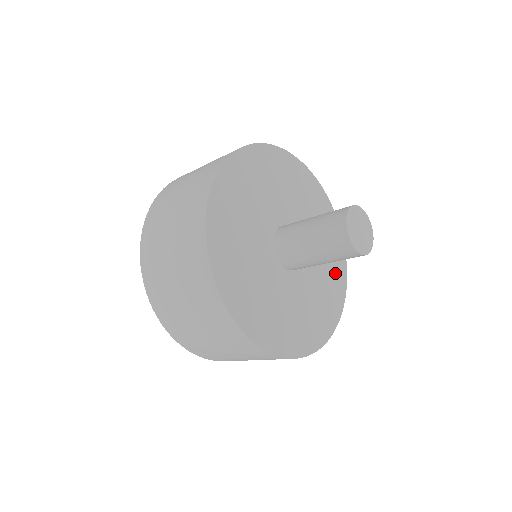
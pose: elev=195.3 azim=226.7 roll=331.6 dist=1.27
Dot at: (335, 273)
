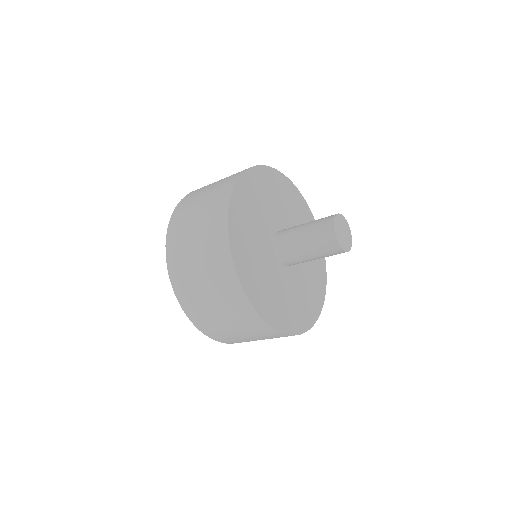
Dot at: (311, 303)
